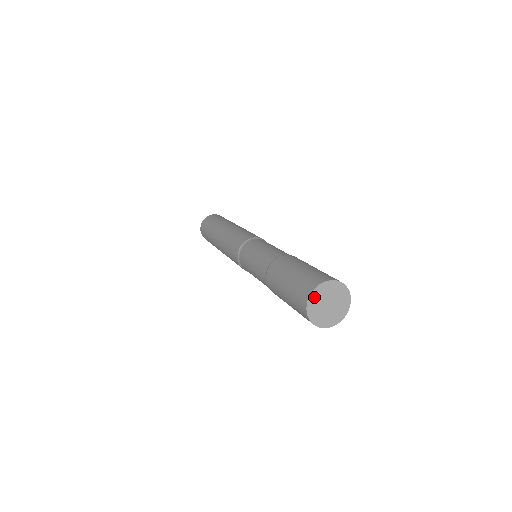
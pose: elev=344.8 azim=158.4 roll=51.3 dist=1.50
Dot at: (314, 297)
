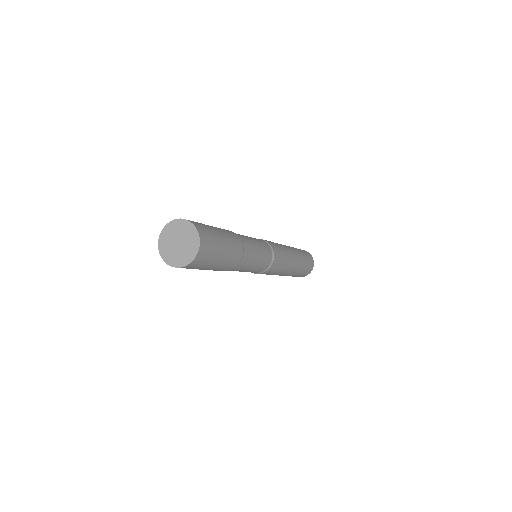
Dot at: (165, 233)
